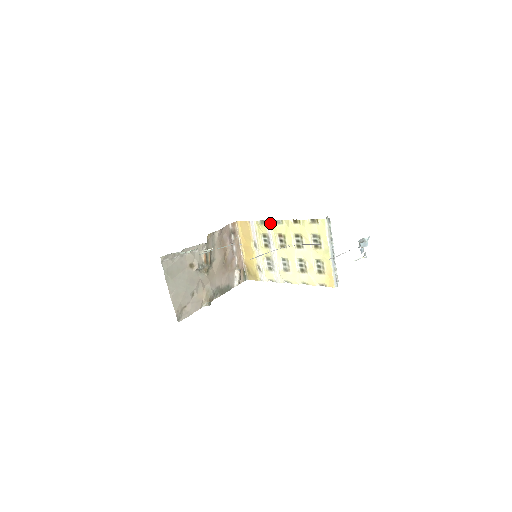
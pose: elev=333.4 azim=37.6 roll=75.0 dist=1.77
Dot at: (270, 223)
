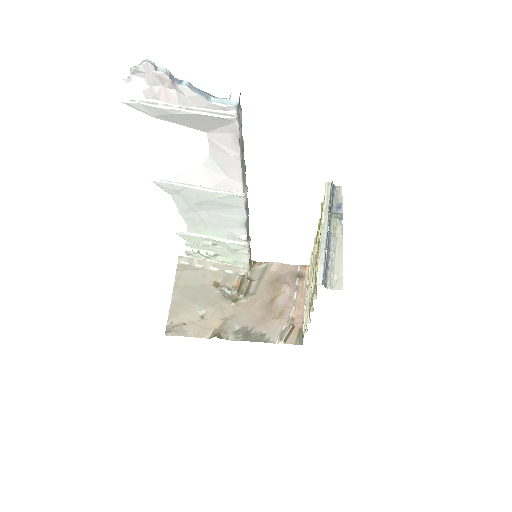
Dot at: (315, 240)
